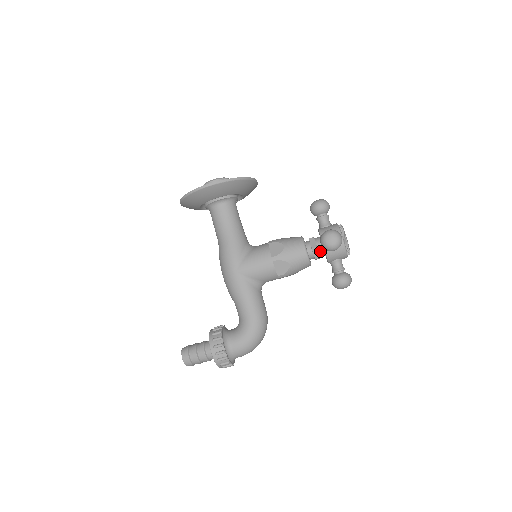
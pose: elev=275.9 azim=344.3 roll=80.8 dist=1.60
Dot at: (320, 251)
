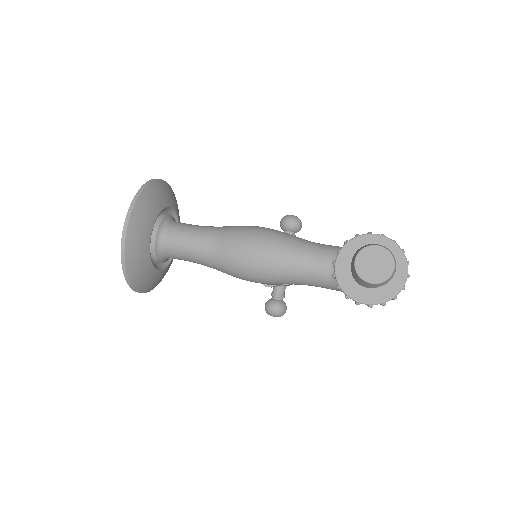
Dot at: occluded
